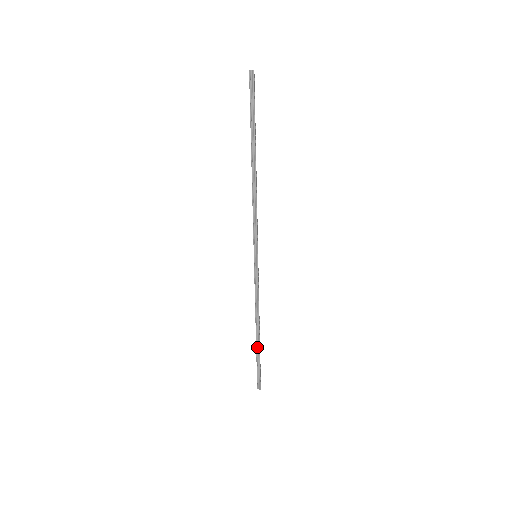
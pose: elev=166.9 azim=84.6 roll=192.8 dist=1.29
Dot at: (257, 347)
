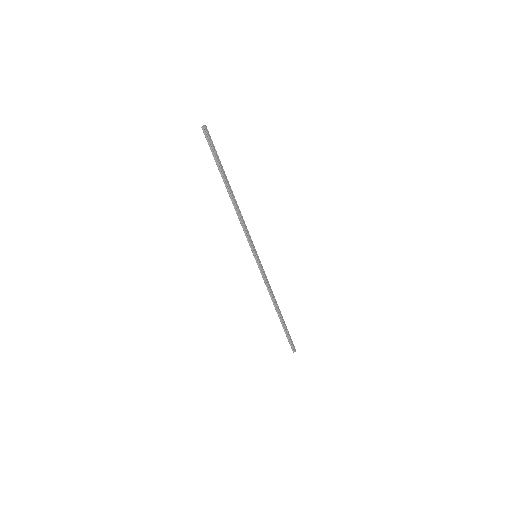
Dot at: (281, 322)
